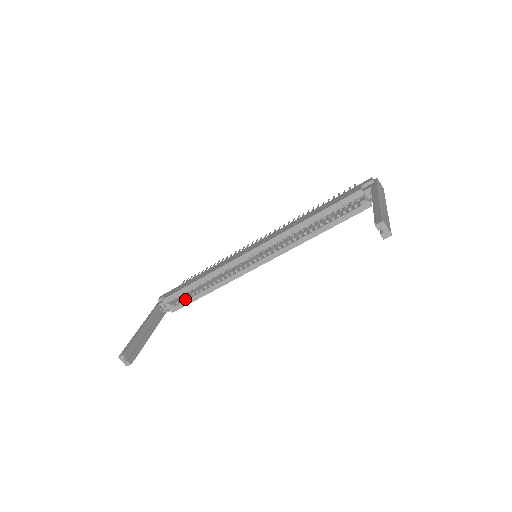
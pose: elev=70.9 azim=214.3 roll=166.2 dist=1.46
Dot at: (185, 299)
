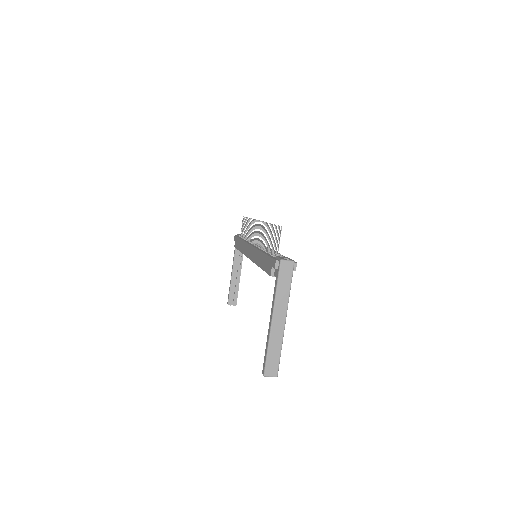
Dot at: occluded
